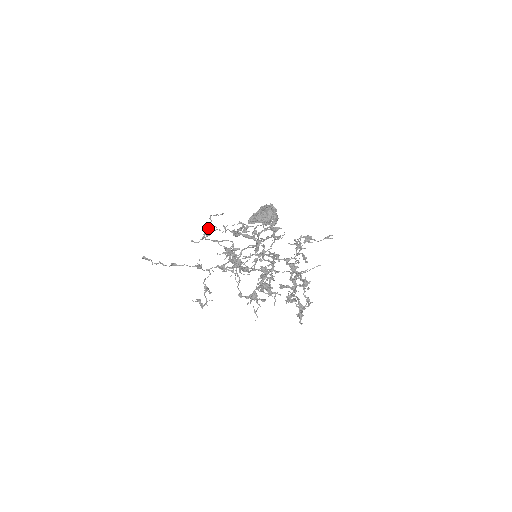
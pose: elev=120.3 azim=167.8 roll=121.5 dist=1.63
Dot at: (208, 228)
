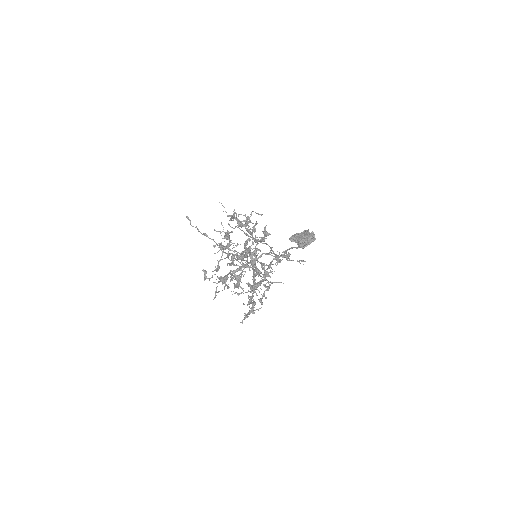
Dot at: occluded
